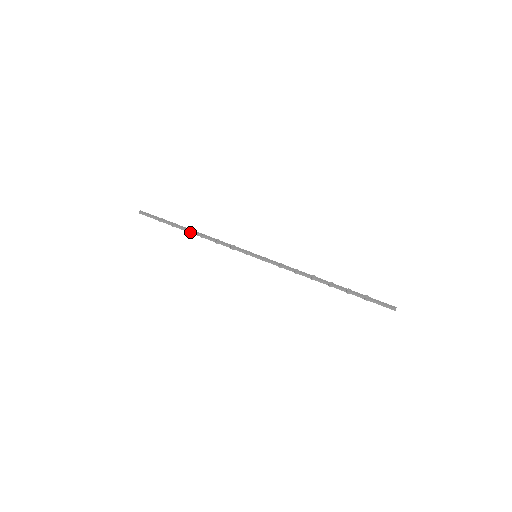
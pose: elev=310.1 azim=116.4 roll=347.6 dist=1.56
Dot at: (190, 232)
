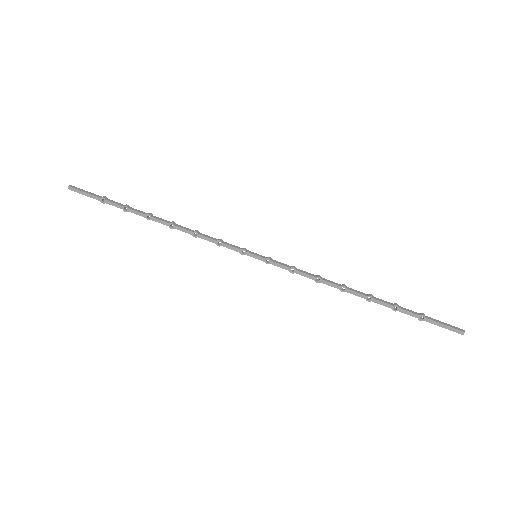
Dot at: (153, 219)
